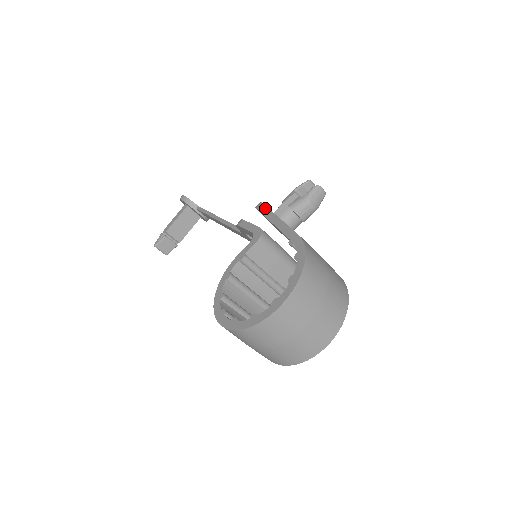
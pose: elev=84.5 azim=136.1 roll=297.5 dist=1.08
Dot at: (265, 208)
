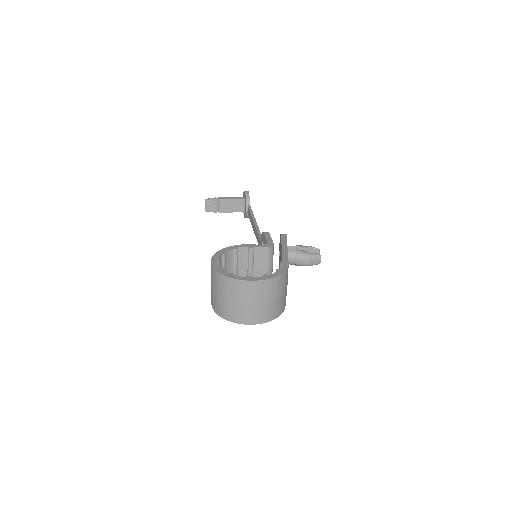
Dot at: (285, 238)
